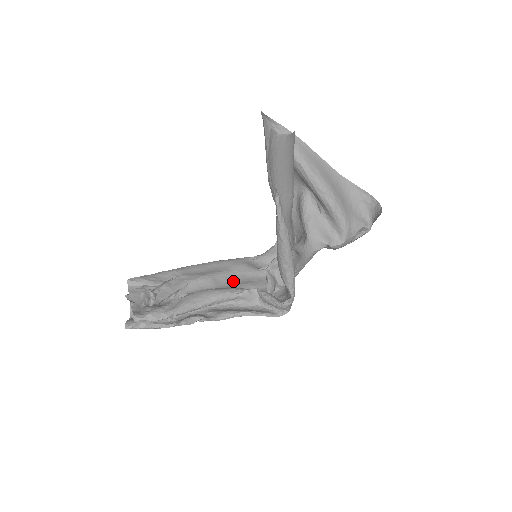
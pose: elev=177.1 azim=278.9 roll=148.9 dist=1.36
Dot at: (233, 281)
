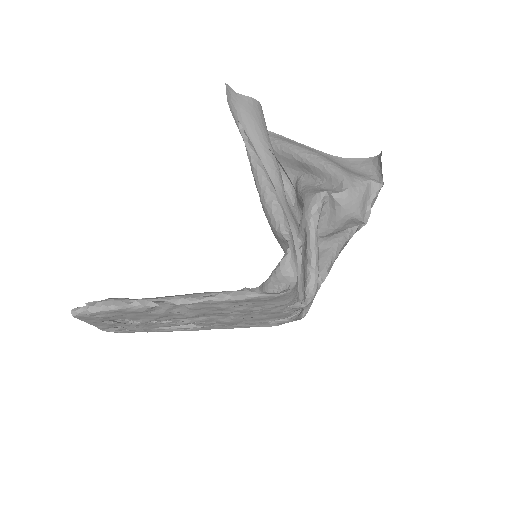
Dot at: occluded
